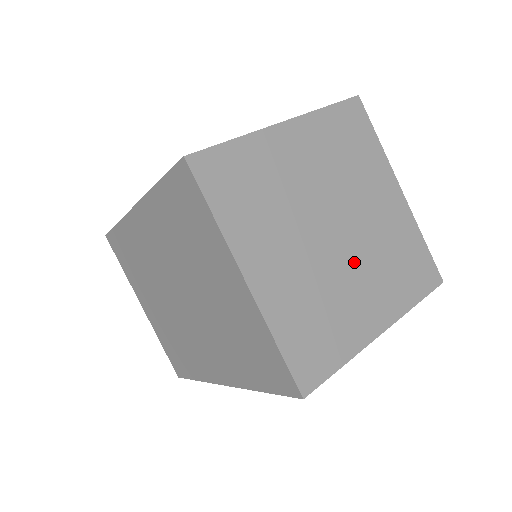
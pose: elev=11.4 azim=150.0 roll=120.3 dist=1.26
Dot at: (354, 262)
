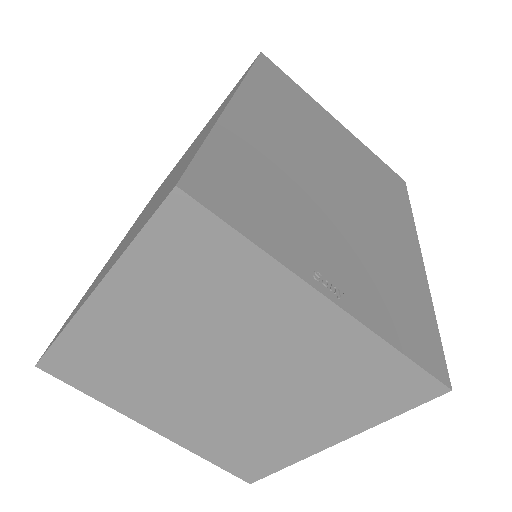
Dot at: (267, 399)
